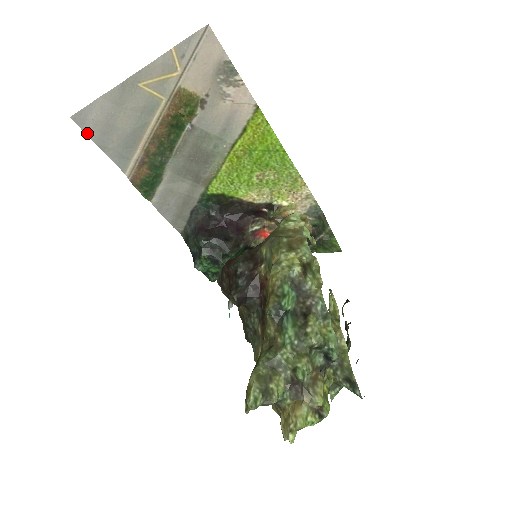
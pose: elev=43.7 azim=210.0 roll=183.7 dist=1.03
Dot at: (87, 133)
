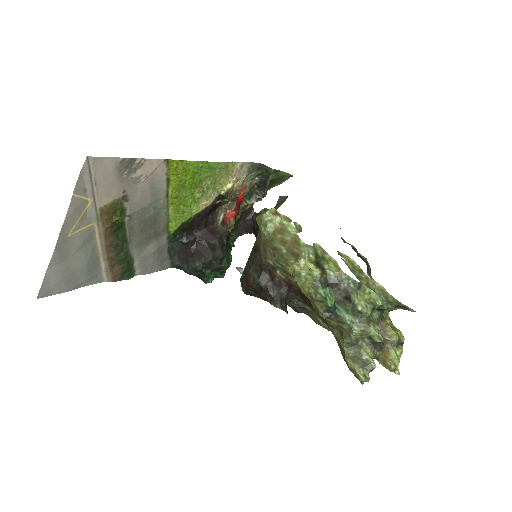
Dot at: (57, 293)
